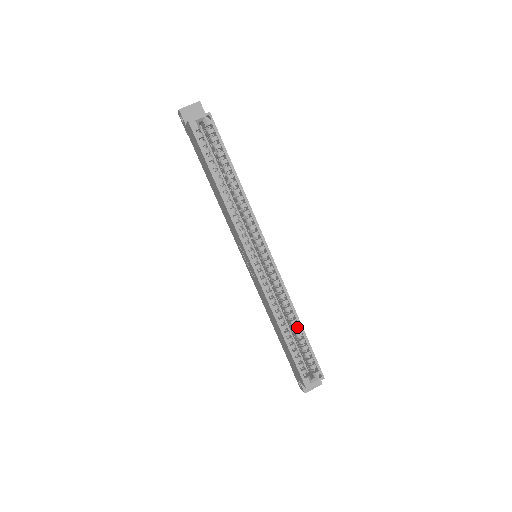
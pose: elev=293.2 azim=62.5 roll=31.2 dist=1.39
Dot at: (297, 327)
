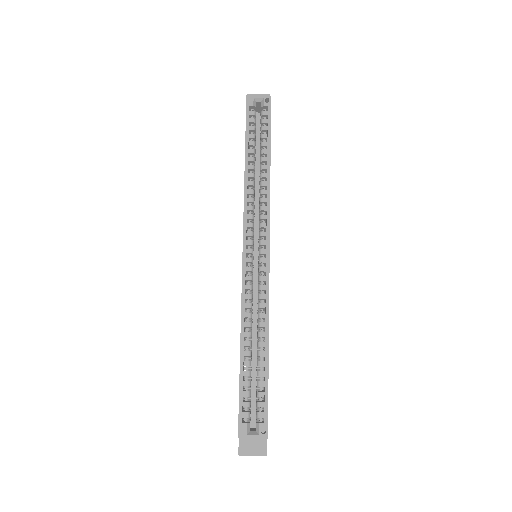
Dot at: (262, 352)
